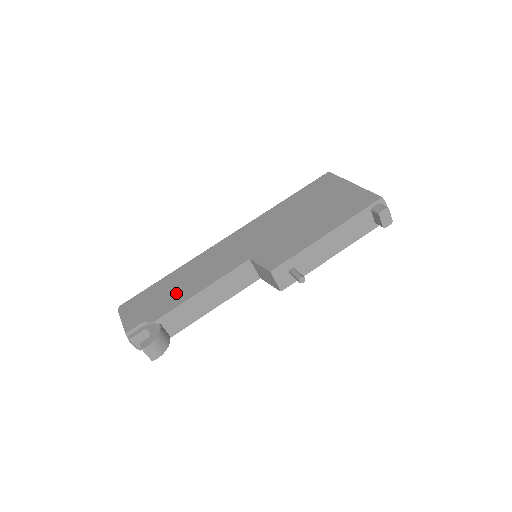
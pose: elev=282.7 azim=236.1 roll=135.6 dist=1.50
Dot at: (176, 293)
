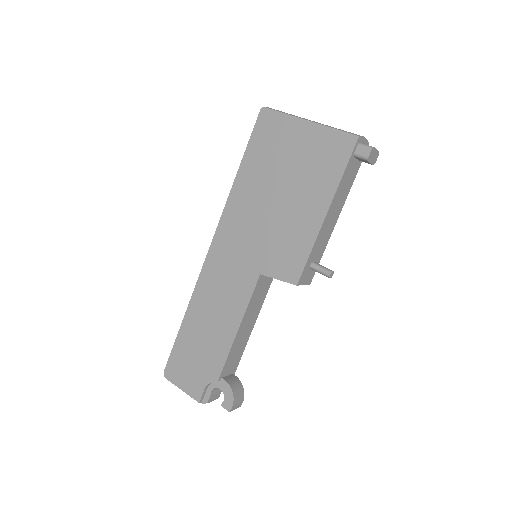
Dot at: (212, 341)
